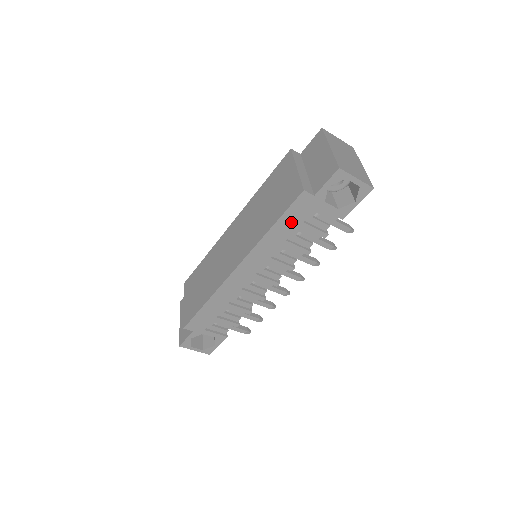
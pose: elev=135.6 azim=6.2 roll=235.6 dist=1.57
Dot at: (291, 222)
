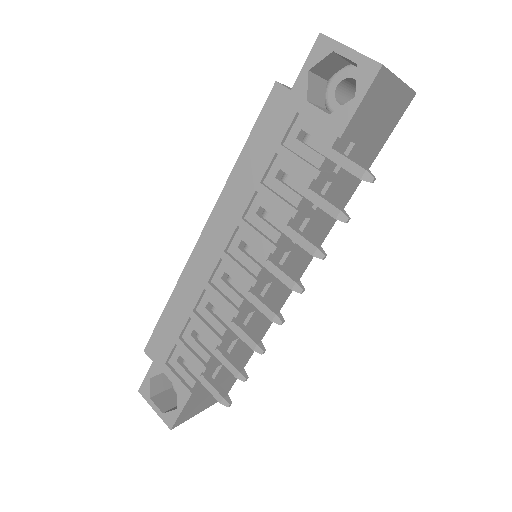
Dot at: (264, 145)
